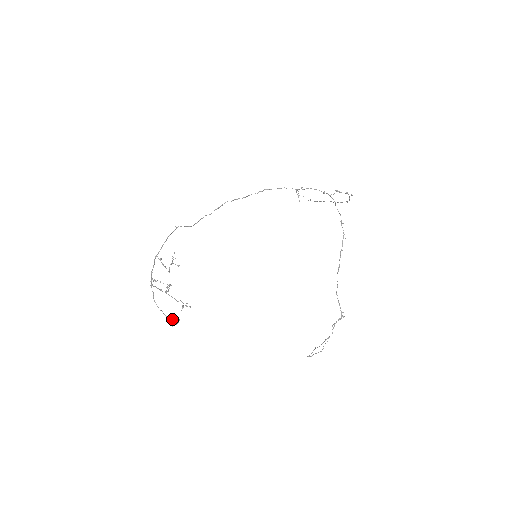
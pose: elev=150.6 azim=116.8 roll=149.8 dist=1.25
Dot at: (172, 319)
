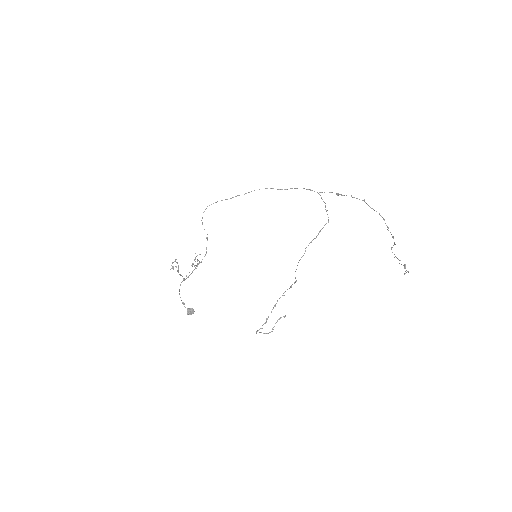
Dot at: occluded
